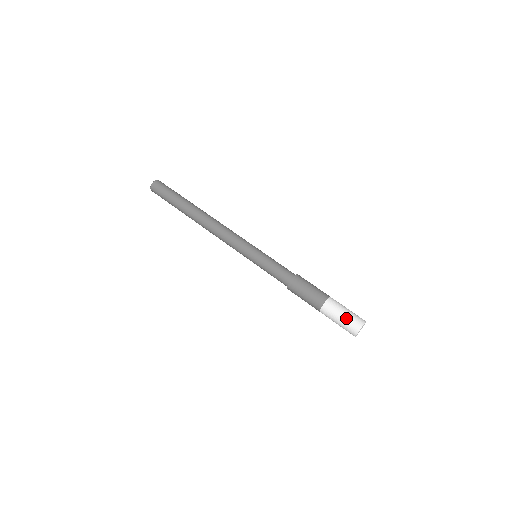
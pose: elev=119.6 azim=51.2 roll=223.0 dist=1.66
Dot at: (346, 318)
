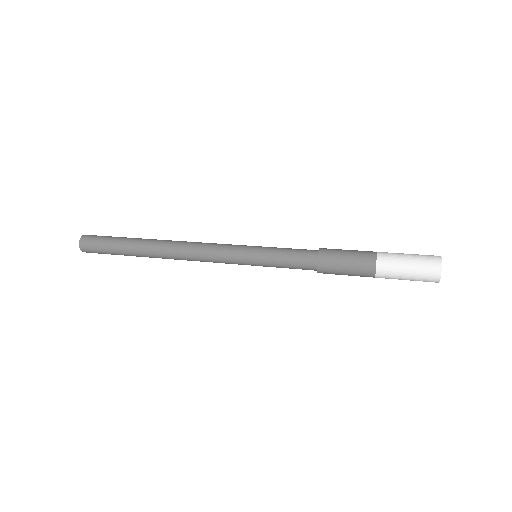
Dot at: (414, 254)
